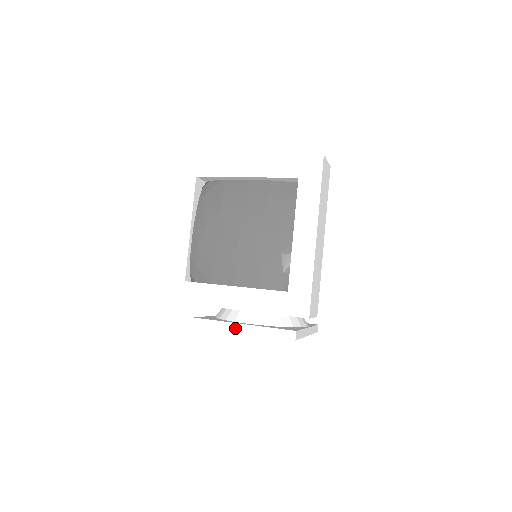
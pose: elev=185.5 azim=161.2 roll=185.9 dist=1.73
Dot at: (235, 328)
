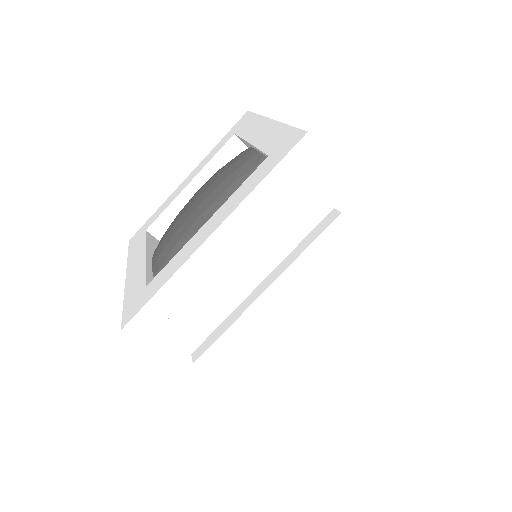
Dot at: (252, 297)
